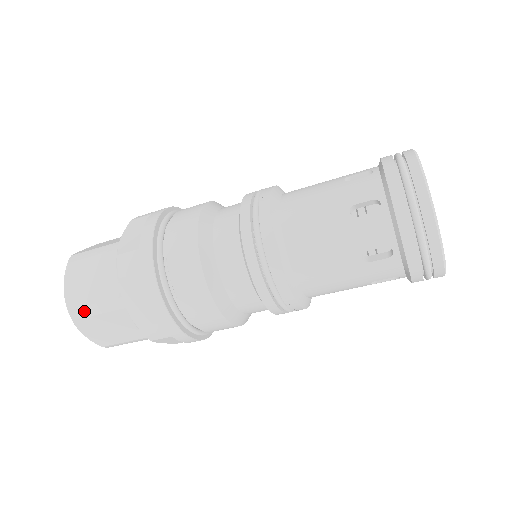
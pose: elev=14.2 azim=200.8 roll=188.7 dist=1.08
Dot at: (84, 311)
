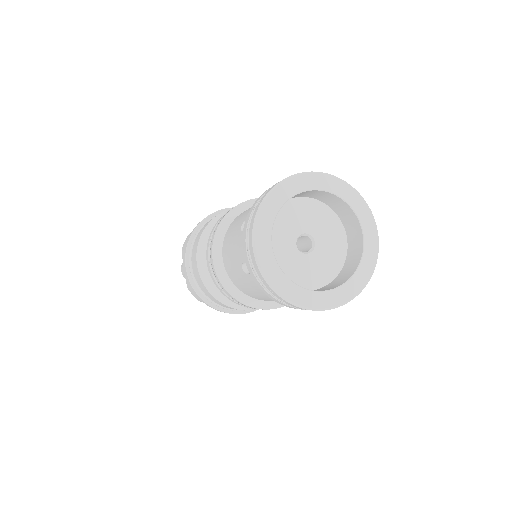
Dot at: (183, 270)
